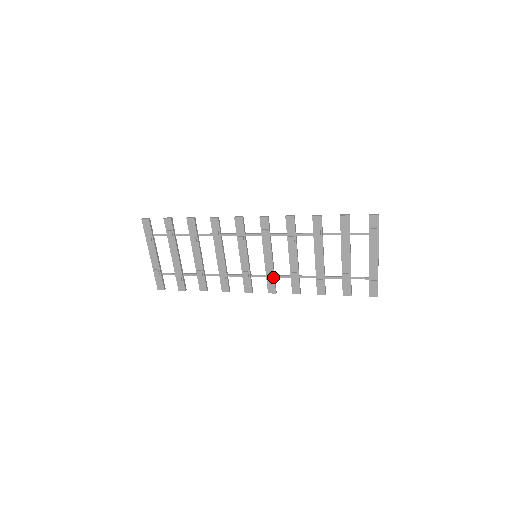
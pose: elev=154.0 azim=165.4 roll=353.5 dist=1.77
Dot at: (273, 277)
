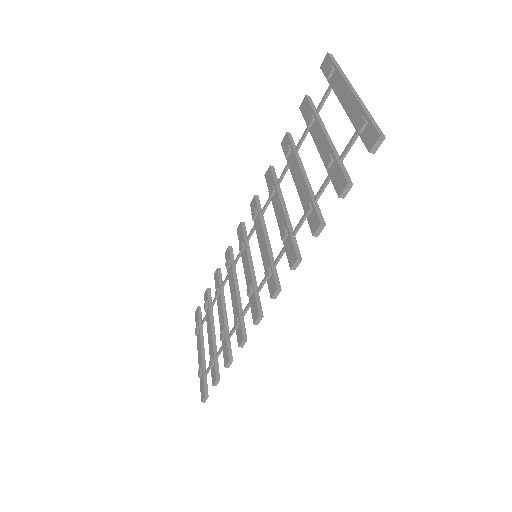
Dot at: (270, 266)
